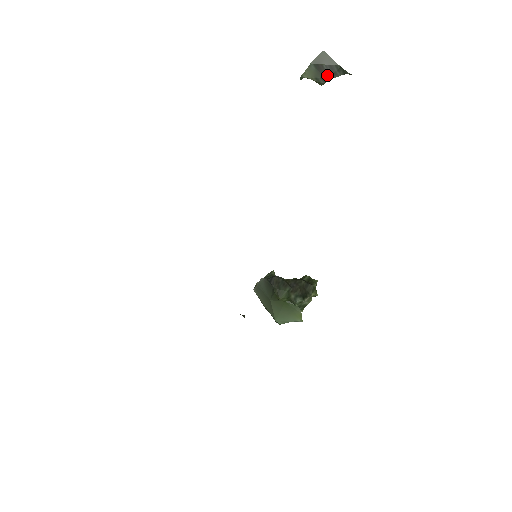
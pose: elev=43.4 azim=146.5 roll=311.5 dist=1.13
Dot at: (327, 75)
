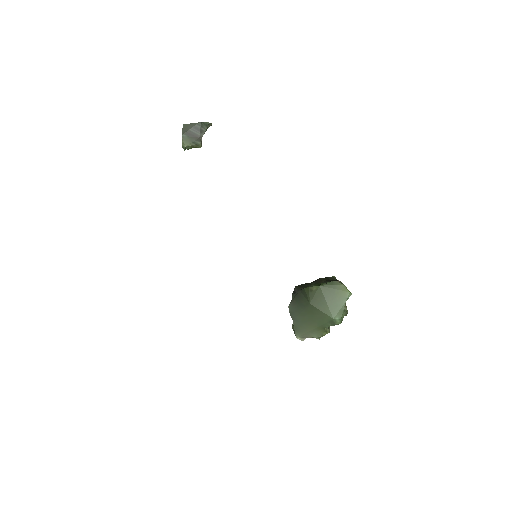
Dot at: (198, 135)
